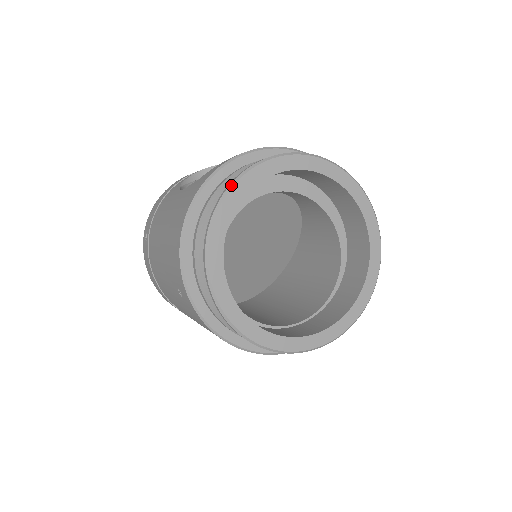
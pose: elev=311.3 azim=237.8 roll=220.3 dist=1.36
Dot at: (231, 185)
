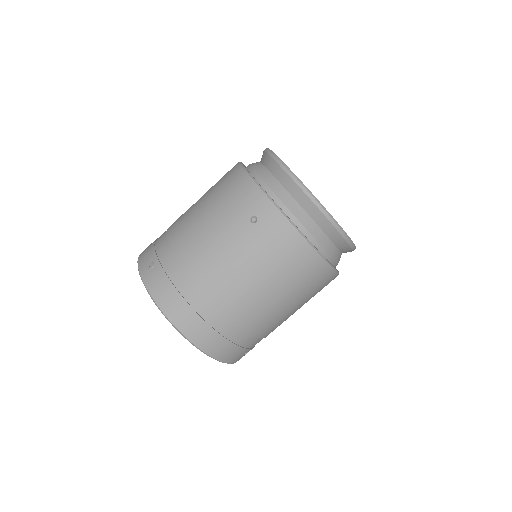
Dot at: (267, 148)
